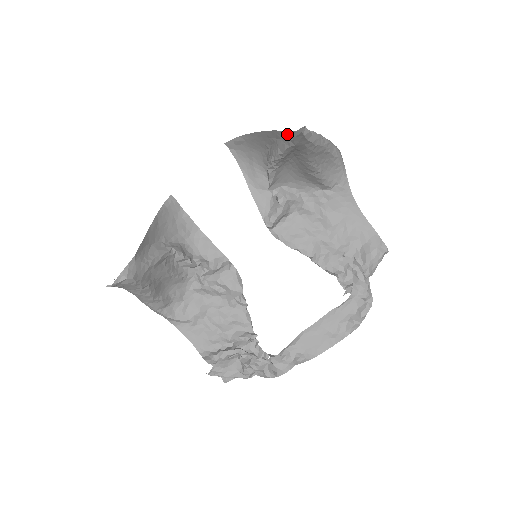
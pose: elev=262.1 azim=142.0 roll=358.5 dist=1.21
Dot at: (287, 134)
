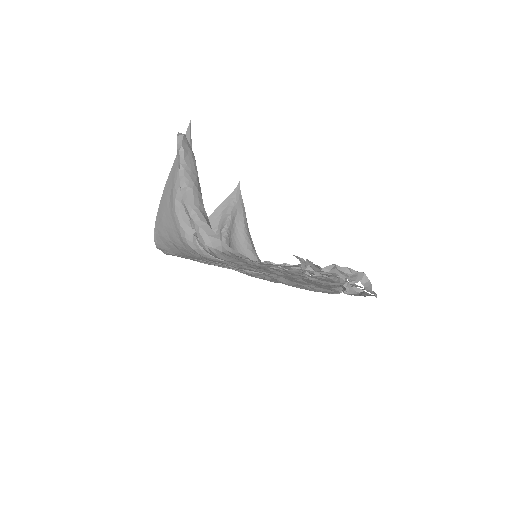
Dot at: (230, 197)
